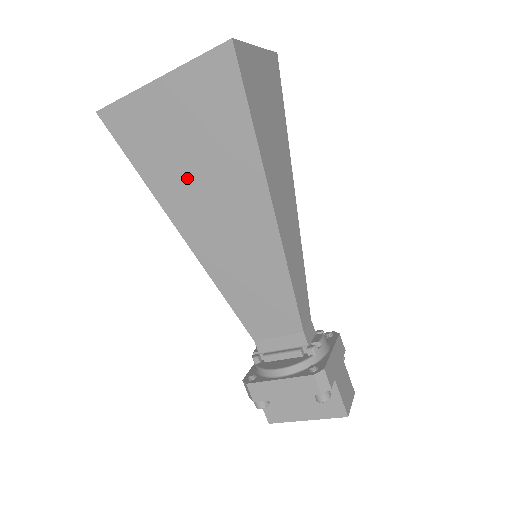
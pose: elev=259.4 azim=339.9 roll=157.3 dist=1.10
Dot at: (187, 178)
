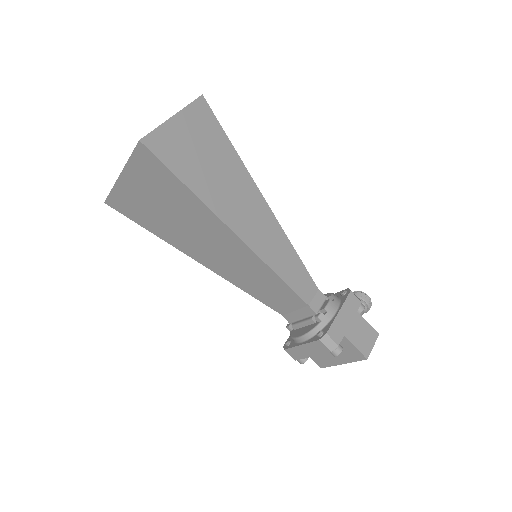
Dot at: (175, 227)
